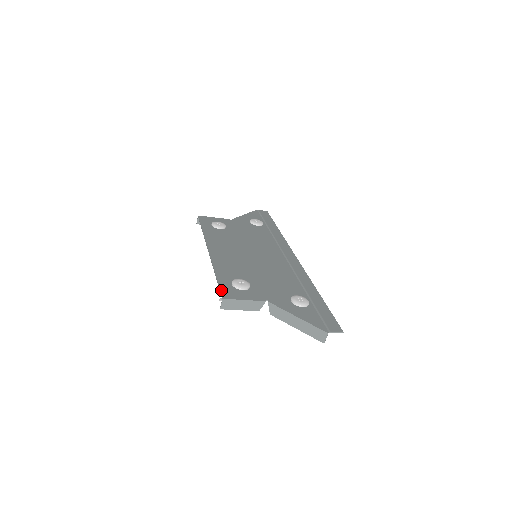
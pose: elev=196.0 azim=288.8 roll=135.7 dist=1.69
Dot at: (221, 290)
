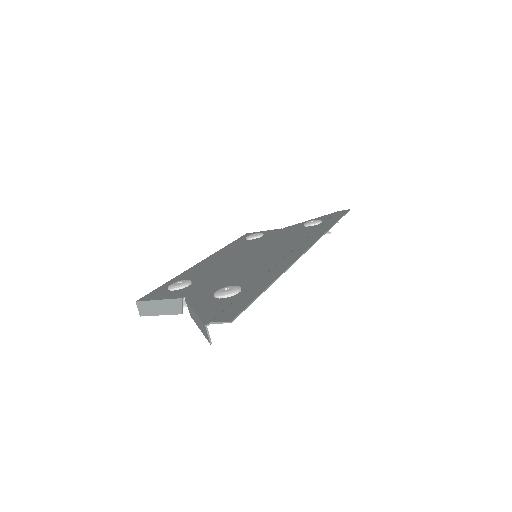
Dot at: (148, 294)
